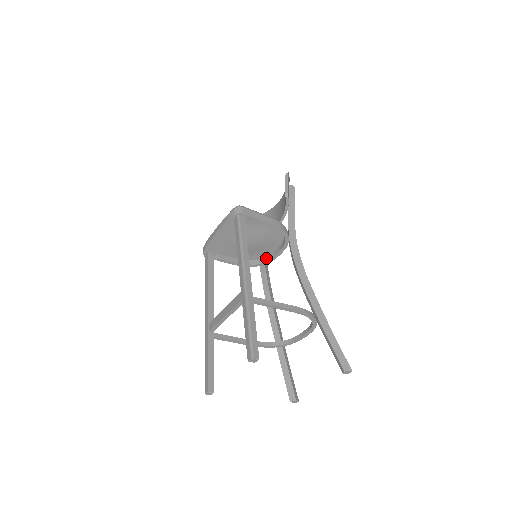
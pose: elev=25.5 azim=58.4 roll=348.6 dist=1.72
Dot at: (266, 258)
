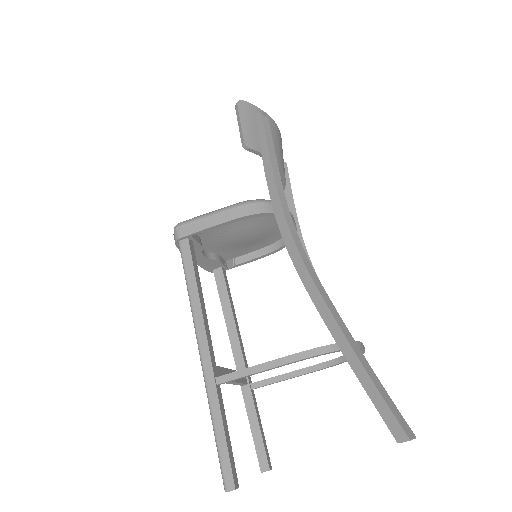
Dot at: occluded
